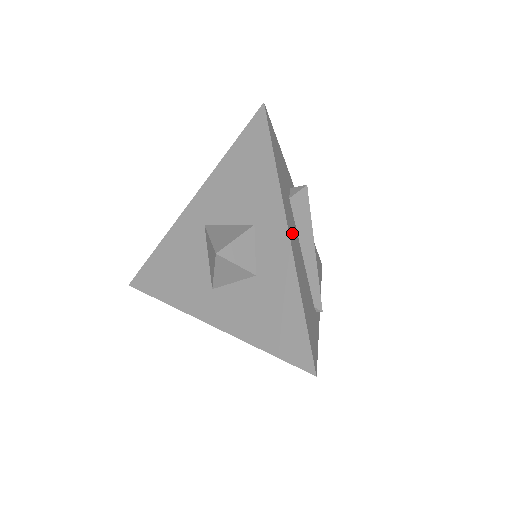
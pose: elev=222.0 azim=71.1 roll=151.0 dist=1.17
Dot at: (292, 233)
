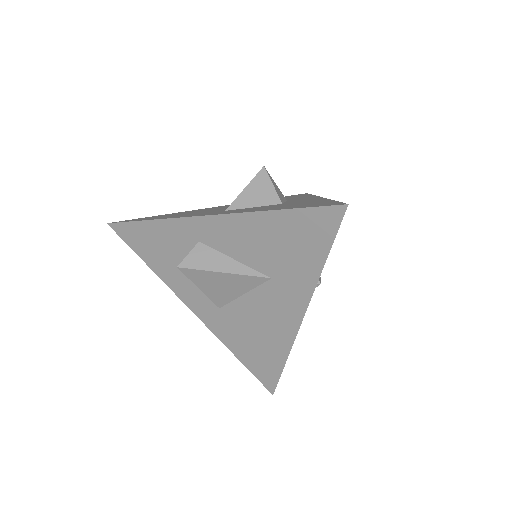
Dot at: occluded
